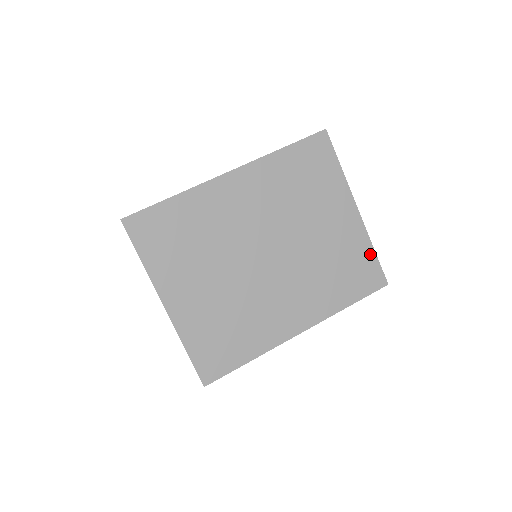
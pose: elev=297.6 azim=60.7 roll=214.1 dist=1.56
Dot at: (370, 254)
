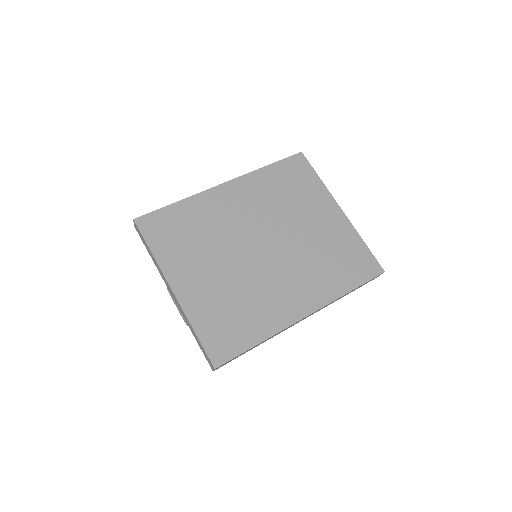
Dot at: (361, 245)
